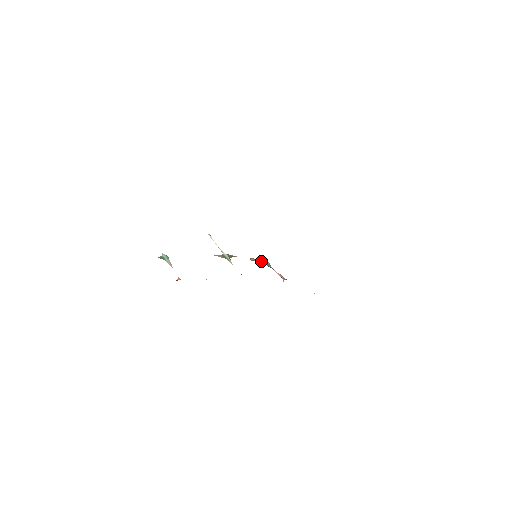
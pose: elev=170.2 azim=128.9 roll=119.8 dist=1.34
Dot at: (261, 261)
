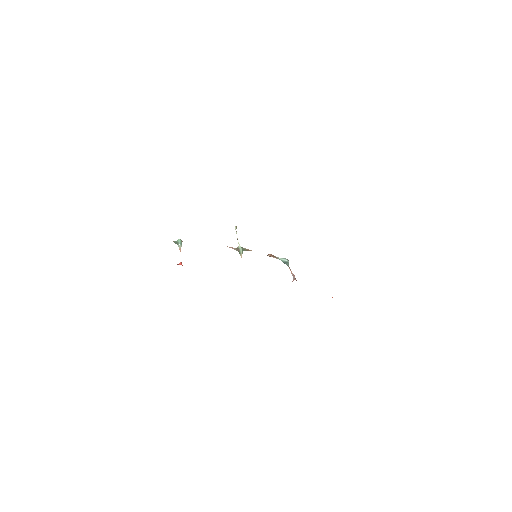
Dot at: (280, 258)
